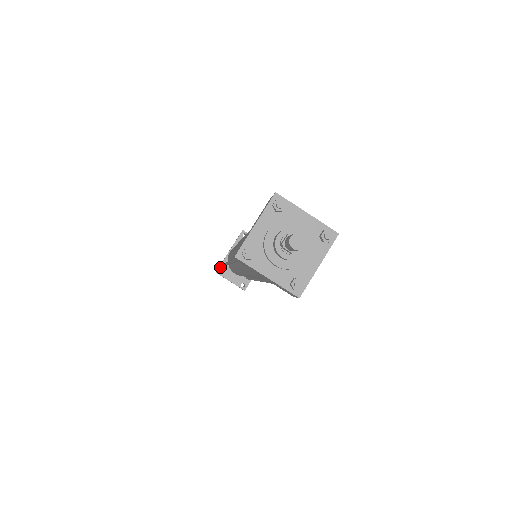
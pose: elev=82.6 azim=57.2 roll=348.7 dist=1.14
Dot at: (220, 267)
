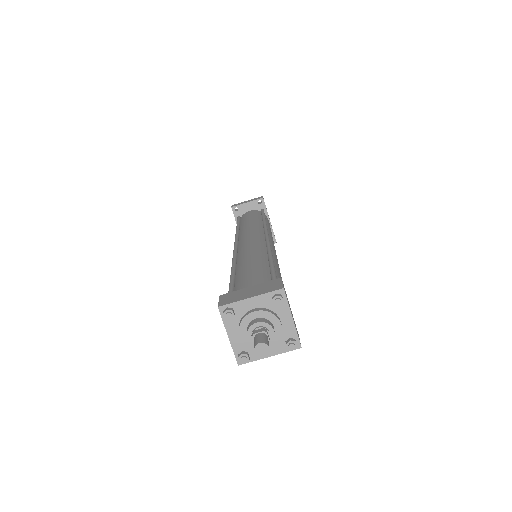
Dot at: occluded
